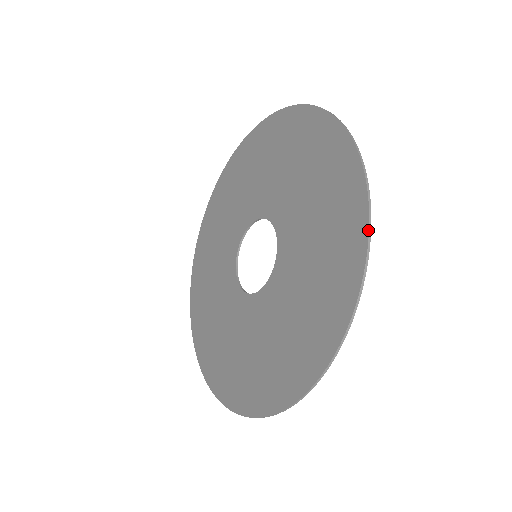
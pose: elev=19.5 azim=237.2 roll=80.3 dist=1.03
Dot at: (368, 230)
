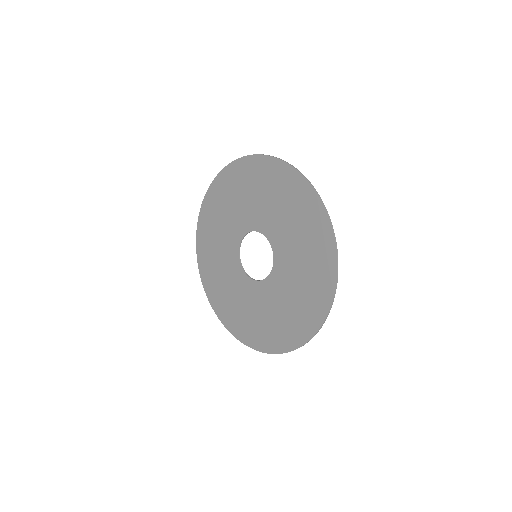
Dot at: occluded
